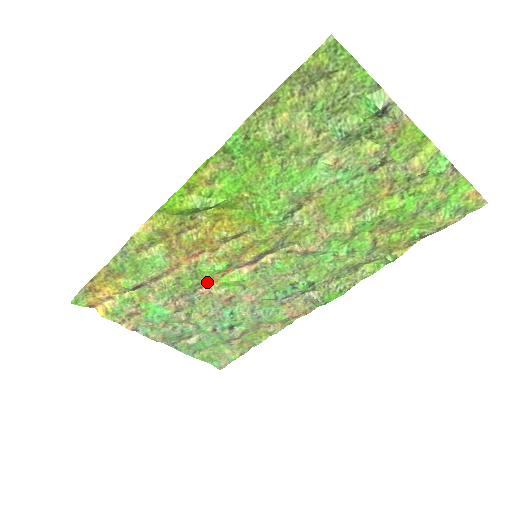
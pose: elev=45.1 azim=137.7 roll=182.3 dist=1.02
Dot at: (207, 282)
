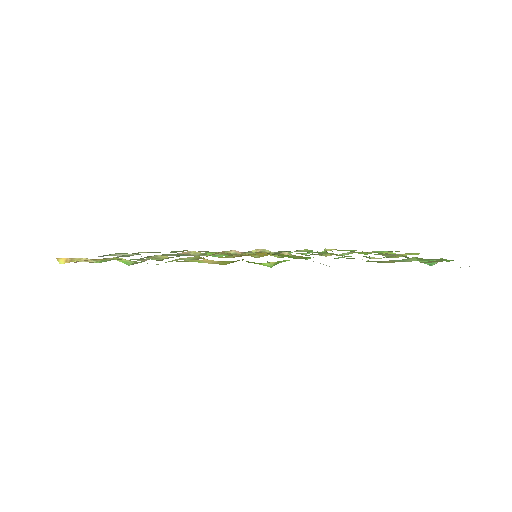
Dot at: (193, 251)
